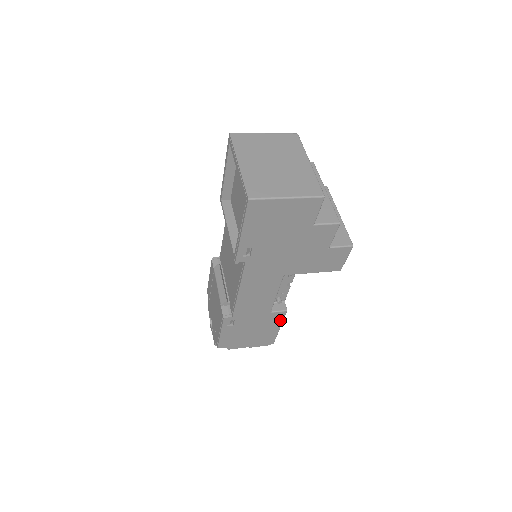
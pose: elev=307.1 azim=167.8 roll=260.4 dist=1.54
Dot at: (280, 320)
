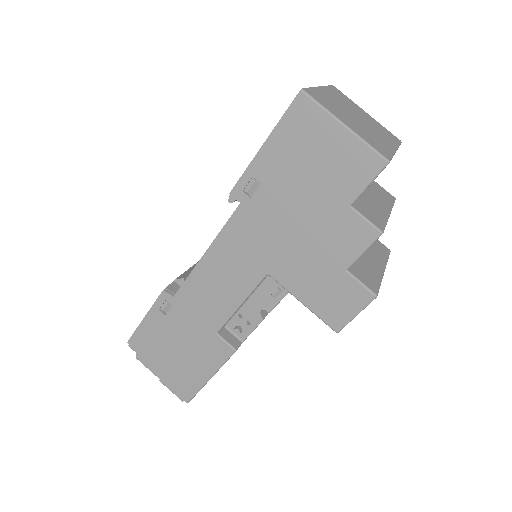
Dot at: (219, 361)
